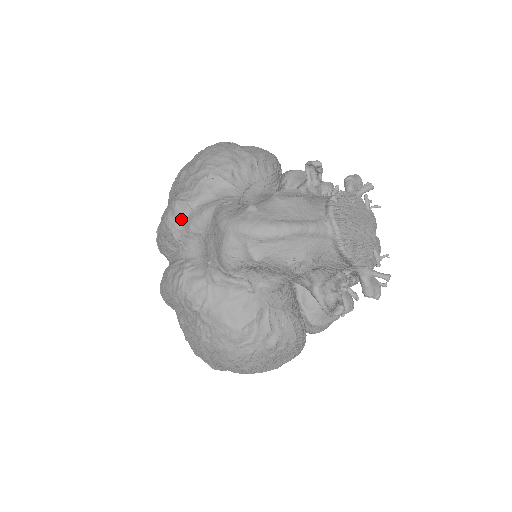
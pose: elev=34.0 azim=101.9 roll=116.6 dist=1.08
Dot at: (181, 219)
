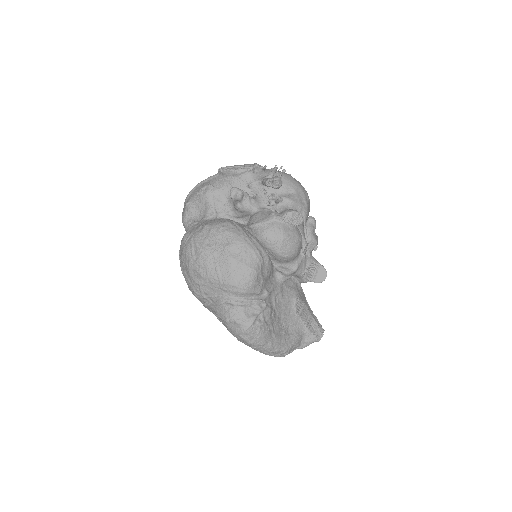
Dot at: occluded
